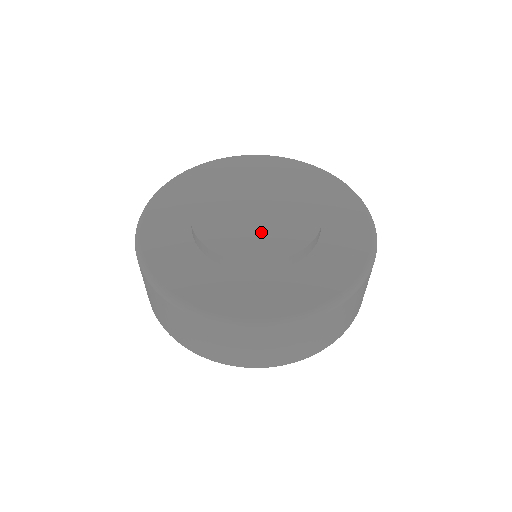
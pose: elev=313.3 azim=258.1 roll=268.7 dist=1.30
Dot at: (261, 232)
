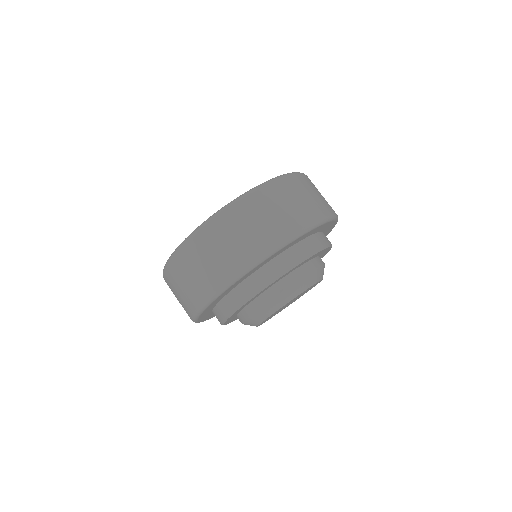
Dot at: occluded
